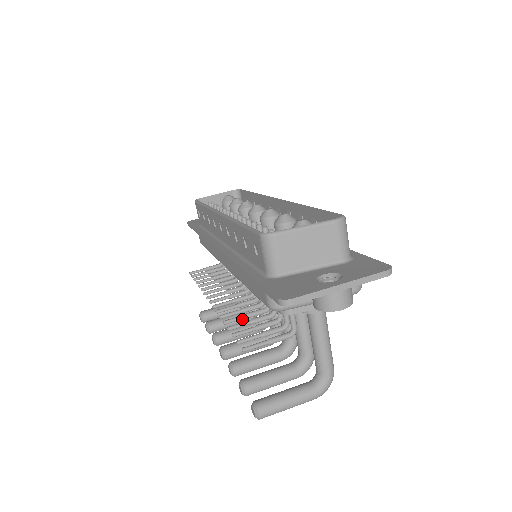
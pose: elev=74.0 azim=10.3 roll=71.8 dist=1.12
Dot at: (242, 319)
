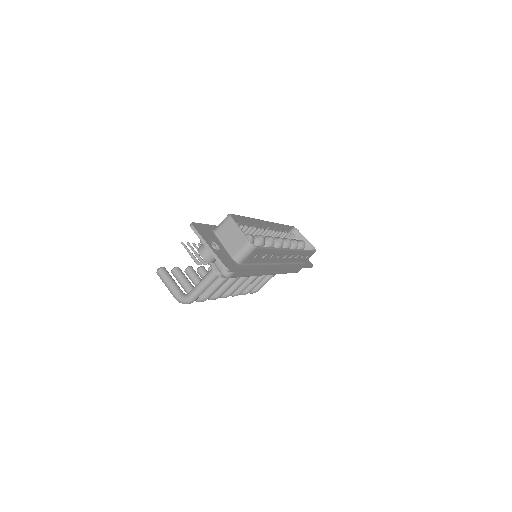
Dot at: occluded
